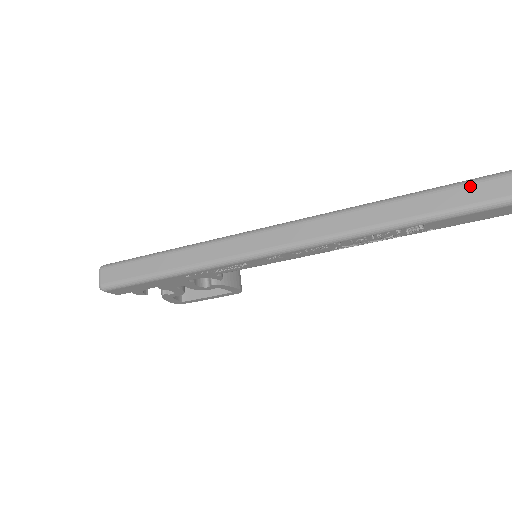
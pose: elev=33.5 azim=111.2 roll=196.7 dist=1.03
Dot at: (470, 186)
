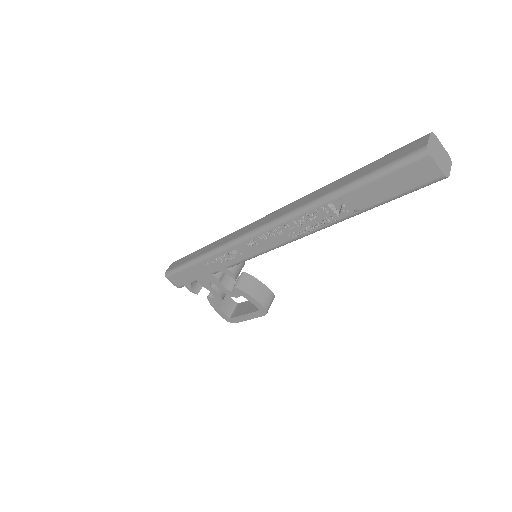
Dot at: (376, 161)
